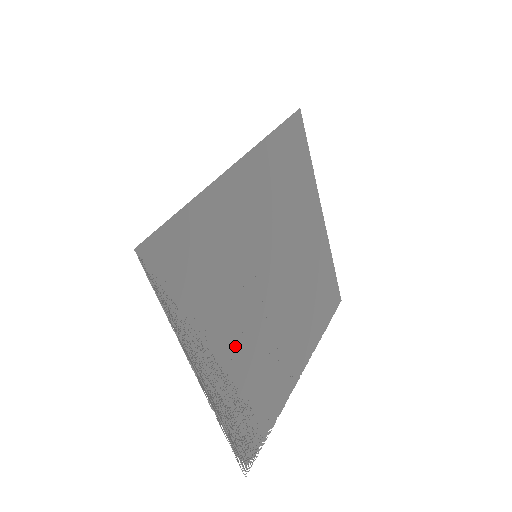
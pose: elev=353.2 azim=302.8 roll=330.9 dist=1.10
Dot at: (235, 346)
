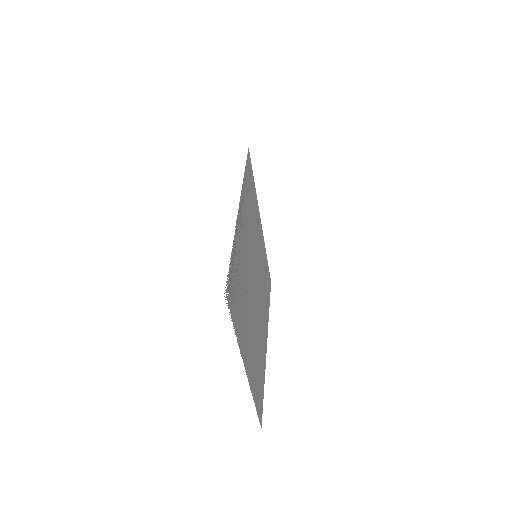
Dot at: (245, 245)
